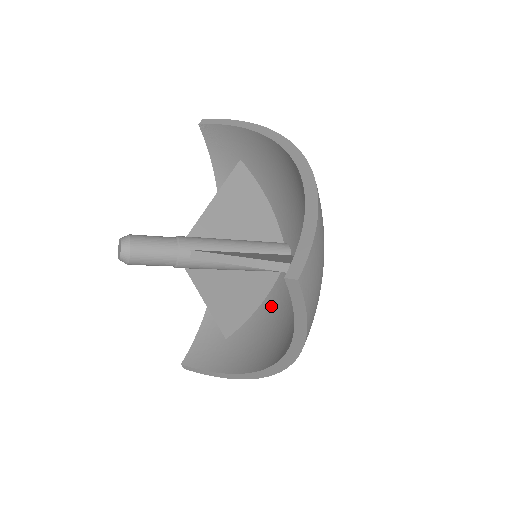
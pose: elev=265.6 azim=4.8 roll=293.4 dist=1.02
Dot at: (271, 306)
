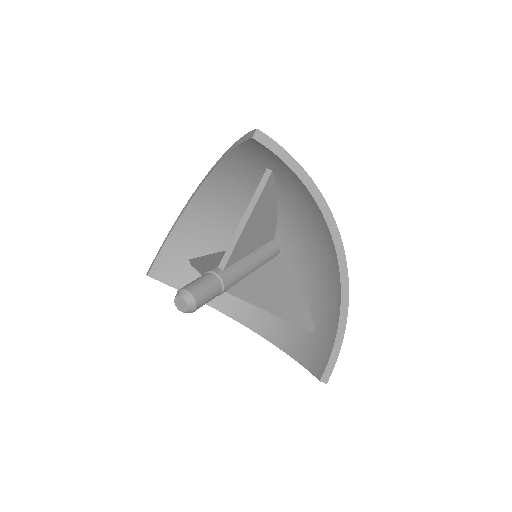
Dot at: (301, 271)
